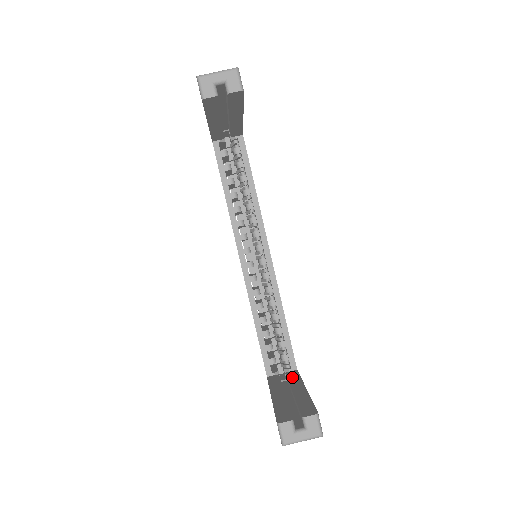
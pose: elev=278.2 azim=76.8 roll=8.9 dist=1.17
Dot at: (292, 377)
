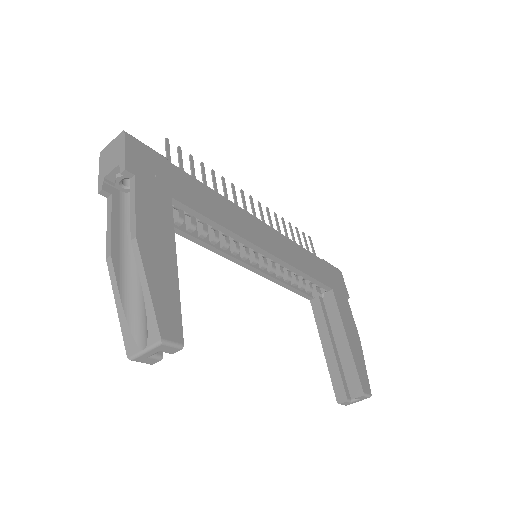
Dot at: (331, 308)
